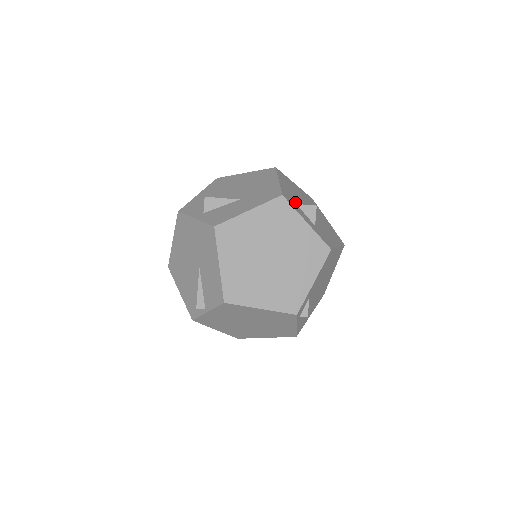
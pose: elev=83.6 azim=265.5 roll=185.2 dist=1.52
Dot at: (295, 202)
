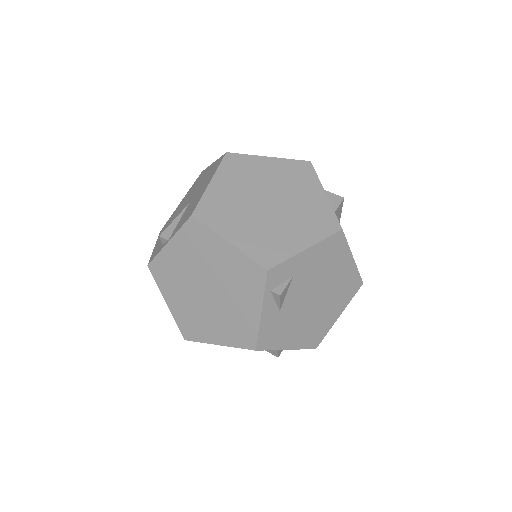
Dot at: occluded
